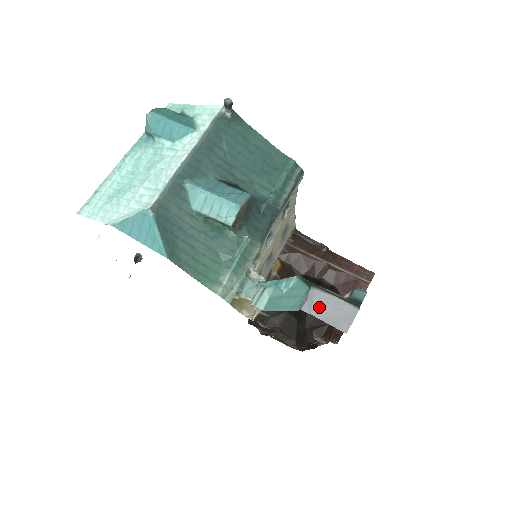
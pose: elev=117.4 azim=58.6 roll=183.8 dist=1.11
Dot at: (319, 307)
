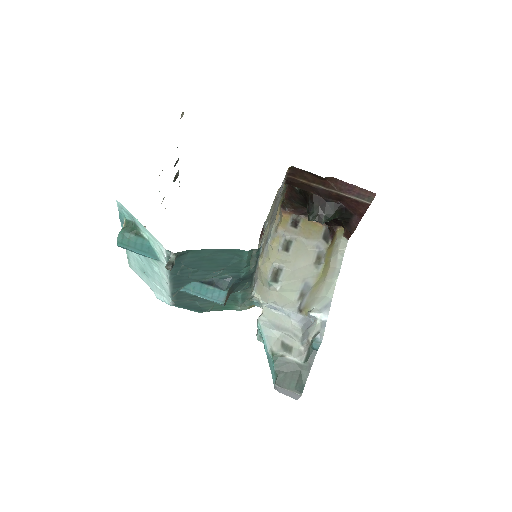
Dot at: (281, 391)
